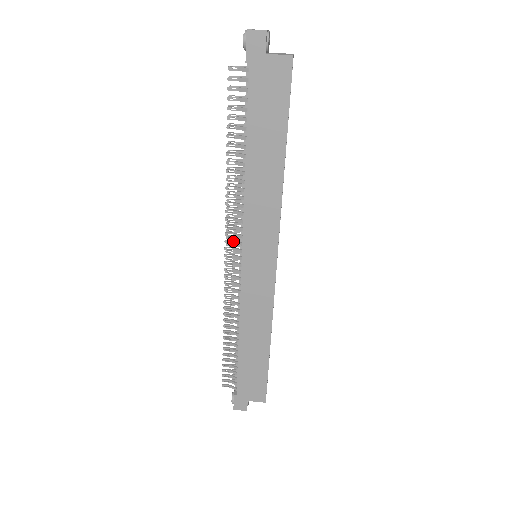
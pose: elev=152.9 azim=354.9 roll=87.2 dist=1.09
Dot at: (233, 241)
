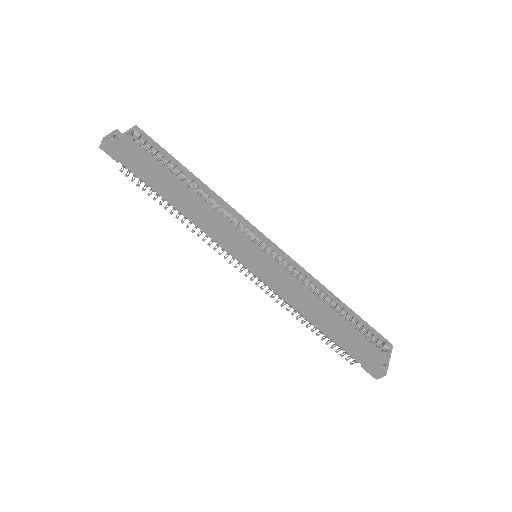
Dot at: (233, 259)
